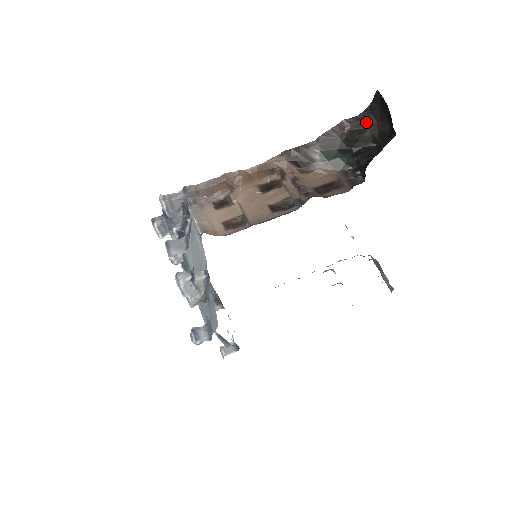
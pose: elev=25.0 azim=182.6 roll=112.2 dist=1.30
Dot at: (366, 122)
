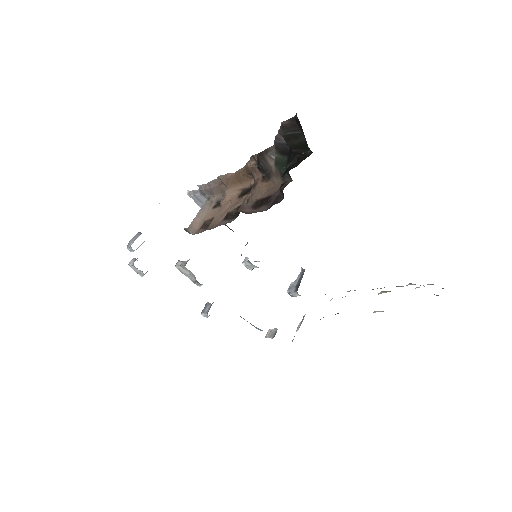
Dot at: (298, 124)
